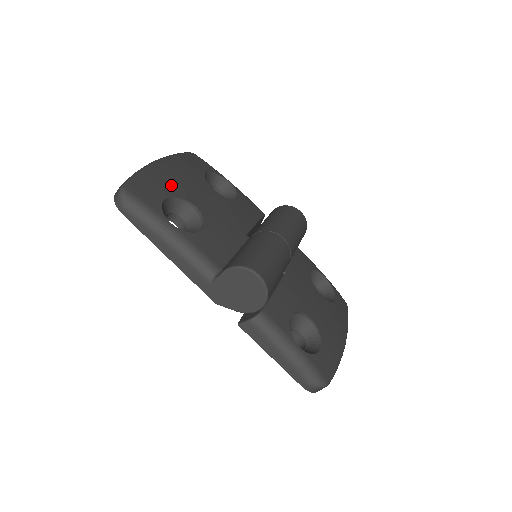
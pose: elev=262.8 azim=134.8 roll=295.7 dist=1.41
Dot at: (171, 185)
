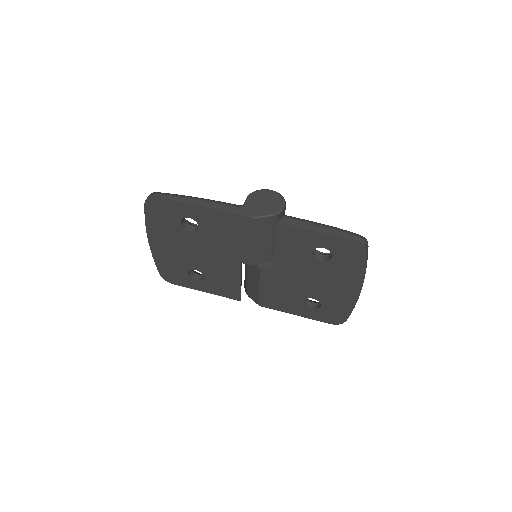
Dot at: occluded
